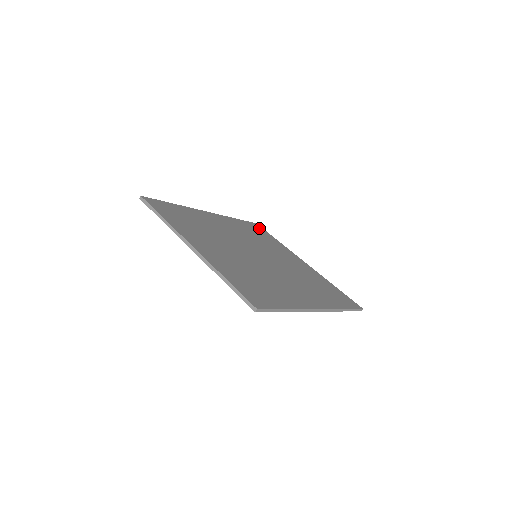
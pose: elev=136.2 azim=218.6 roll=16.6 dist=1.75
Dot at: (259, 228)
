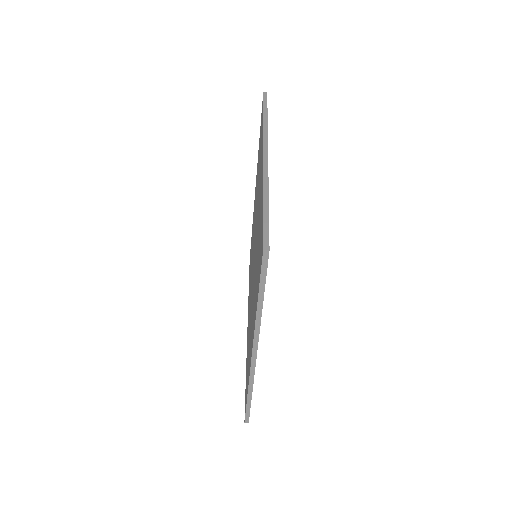
Dot at: occluded
